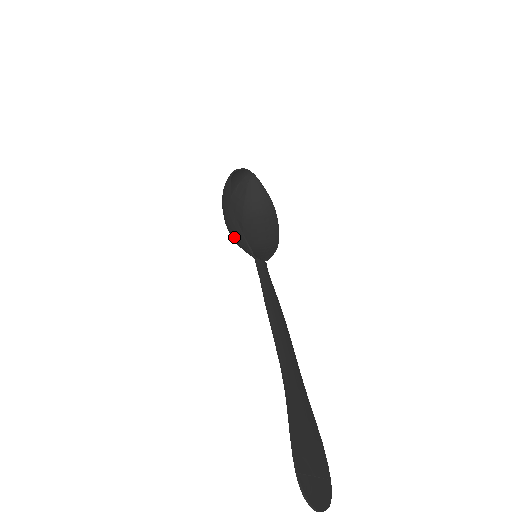
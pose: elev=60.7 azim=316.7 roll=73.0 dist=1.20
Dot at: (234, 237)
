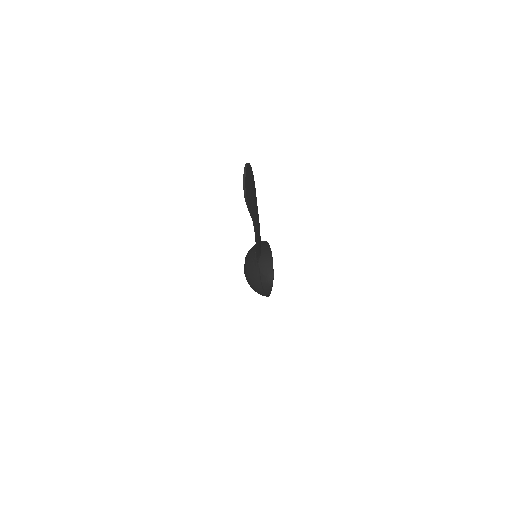
Dot at: (253, 247)
